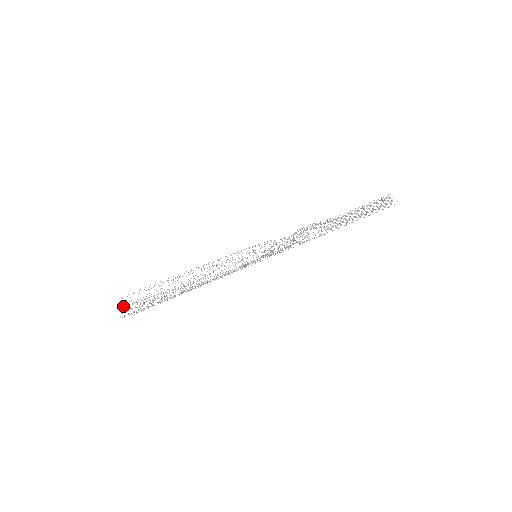
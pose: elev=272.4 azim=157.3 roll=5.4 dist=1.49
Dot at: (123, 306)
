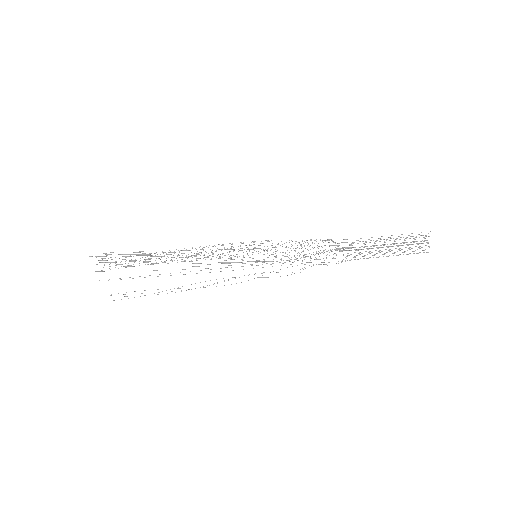
Dot at: occluded
